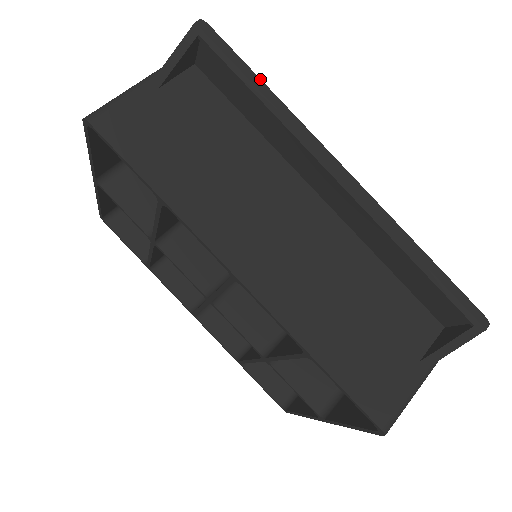
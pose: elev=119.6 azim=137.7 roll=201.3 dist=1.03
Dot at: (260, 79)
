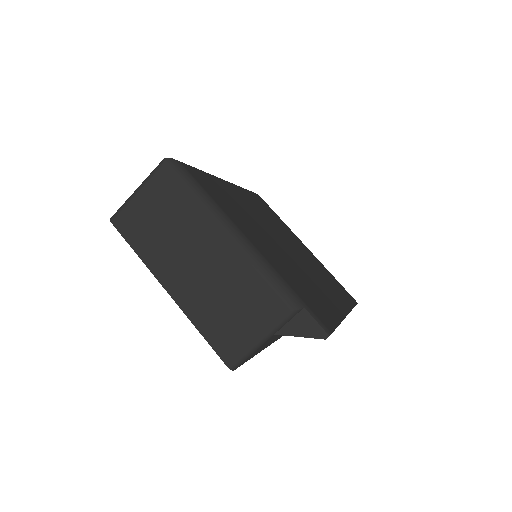
Dot at: occluded
